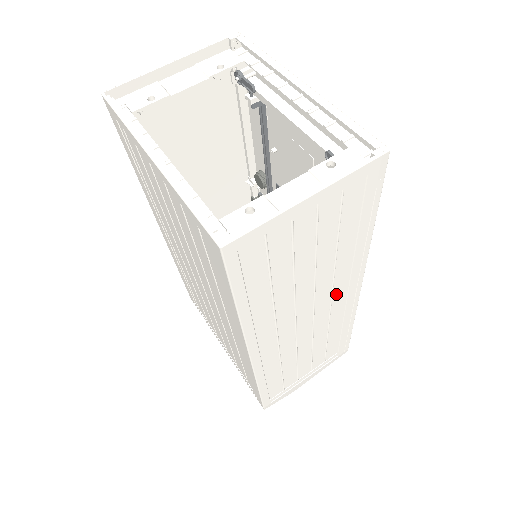
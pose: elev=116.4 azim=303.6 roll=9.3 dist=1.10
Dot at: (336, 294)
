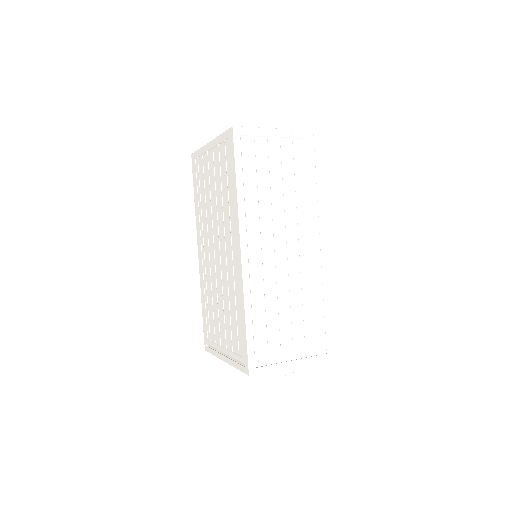
Dot at: (301, 239)
